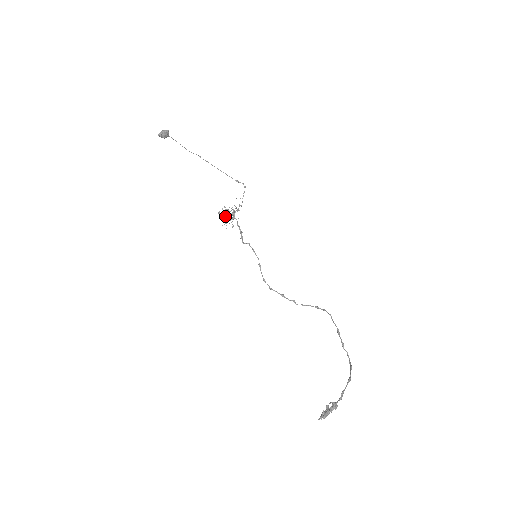
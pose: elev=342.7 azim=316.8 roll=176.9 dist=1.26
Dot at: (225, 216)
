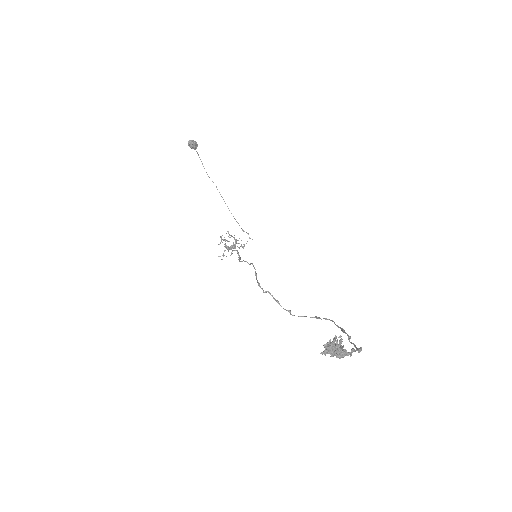
Dot at: (225, 245)
